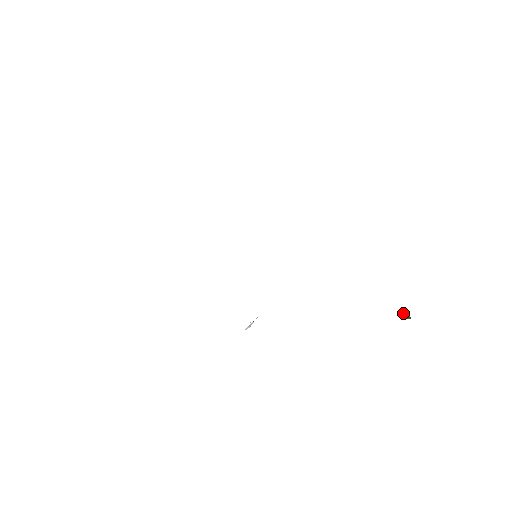
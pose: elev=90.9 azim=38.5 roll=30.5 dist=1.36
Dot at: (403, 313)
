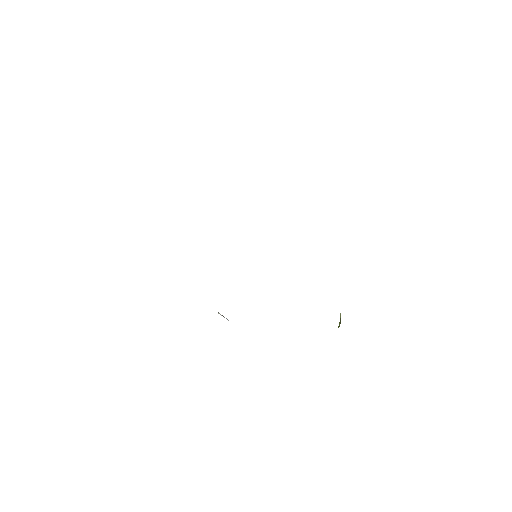
Dot at: occluded
